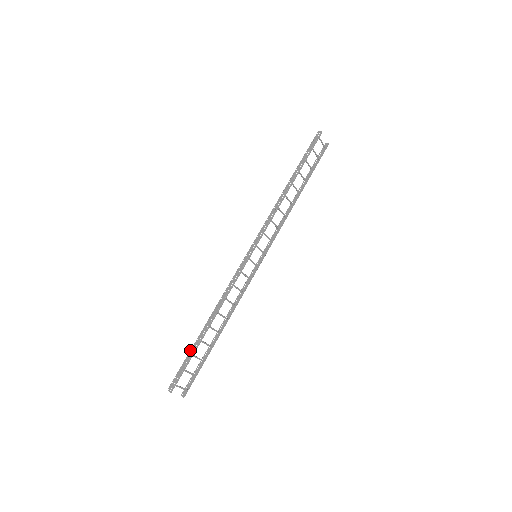
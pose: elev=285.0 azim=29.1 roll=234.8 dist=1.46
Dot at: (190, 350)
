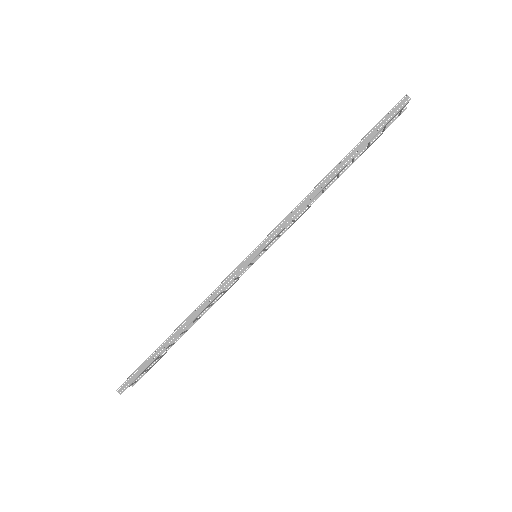
Dot at: (150, 355)
